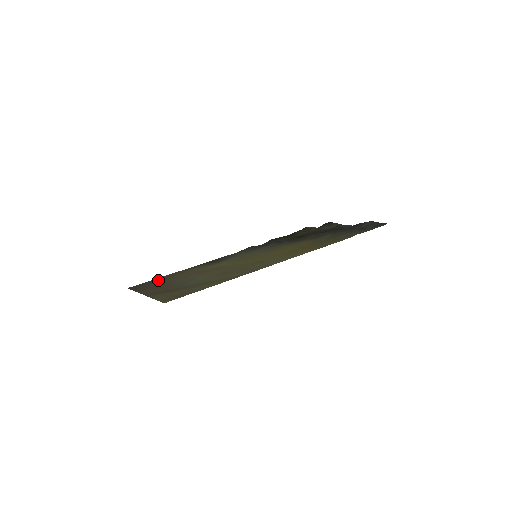
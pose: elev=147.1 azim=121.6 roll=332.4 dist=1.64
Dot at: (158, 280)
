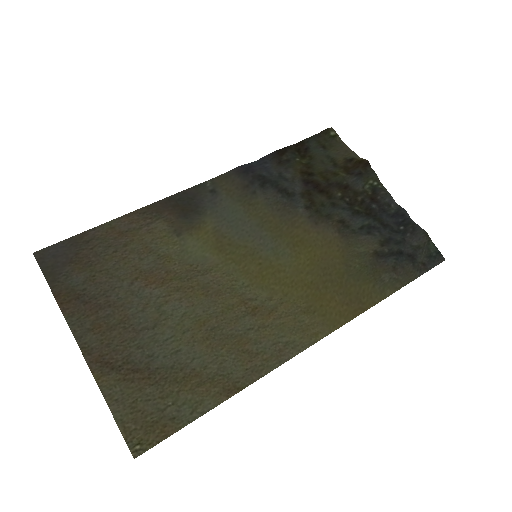
Dot at: (90, 253)
